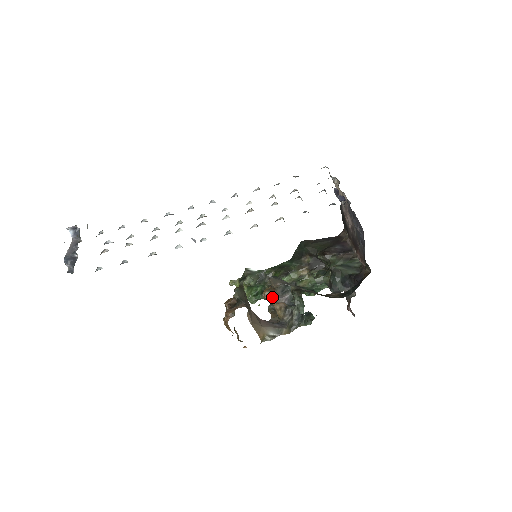
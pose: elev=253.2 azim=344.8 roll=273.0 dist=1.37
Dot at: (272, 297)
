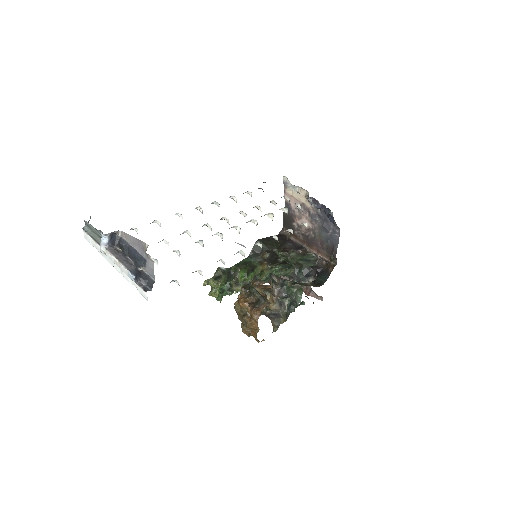
Dot at: occluded
